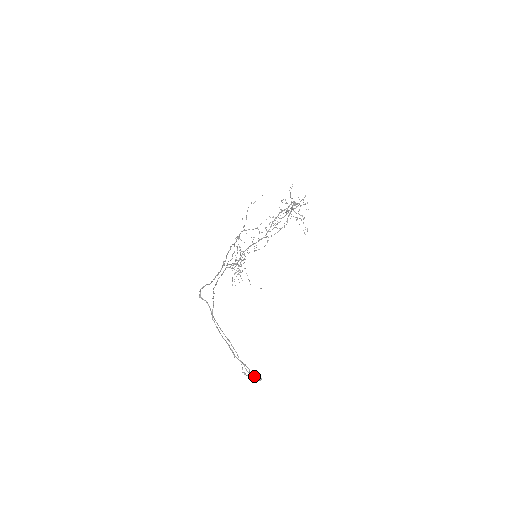
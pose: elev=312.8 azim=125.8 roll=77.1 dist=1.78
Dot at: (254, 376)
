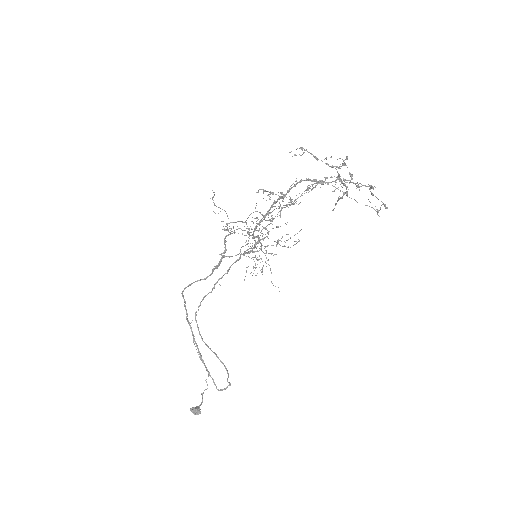
Dot at: (190, 408)
